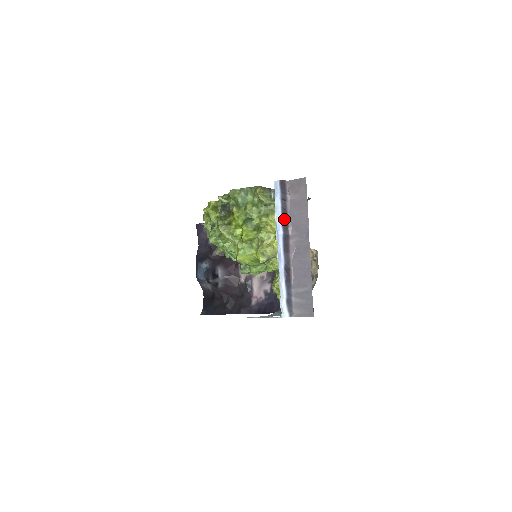
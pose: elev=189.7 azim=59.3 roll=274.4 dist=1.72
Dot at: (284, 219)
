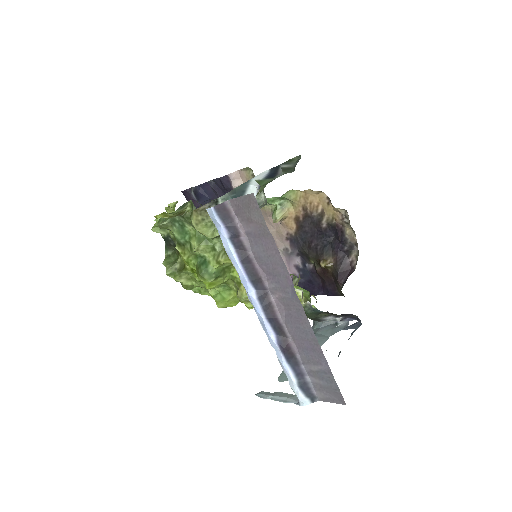
Dot at: (248, 268)
